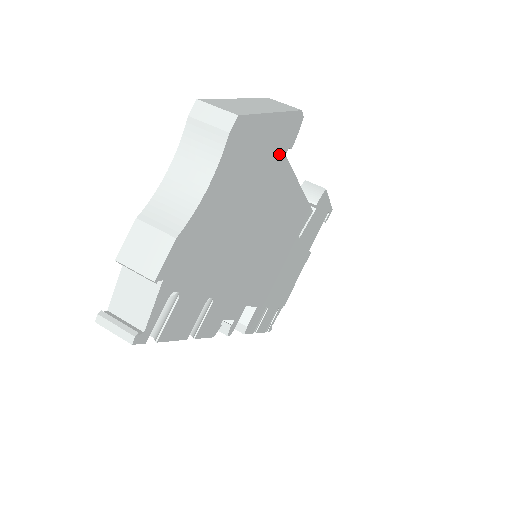
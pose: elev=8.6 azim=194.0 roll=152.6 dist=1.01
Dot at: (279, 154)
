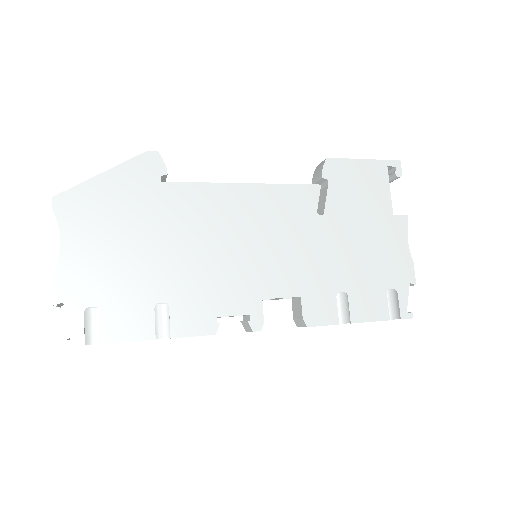
Dot at: (148, 186)
